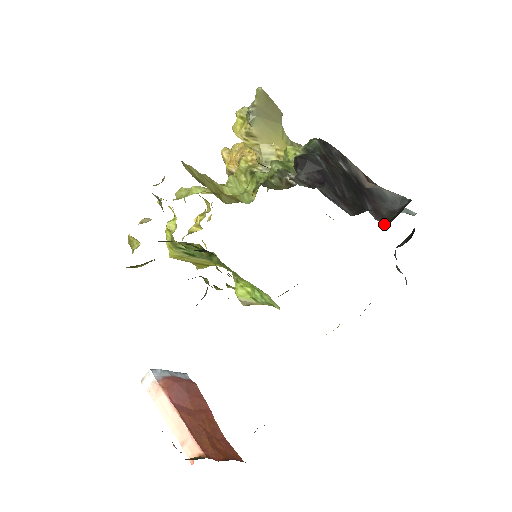
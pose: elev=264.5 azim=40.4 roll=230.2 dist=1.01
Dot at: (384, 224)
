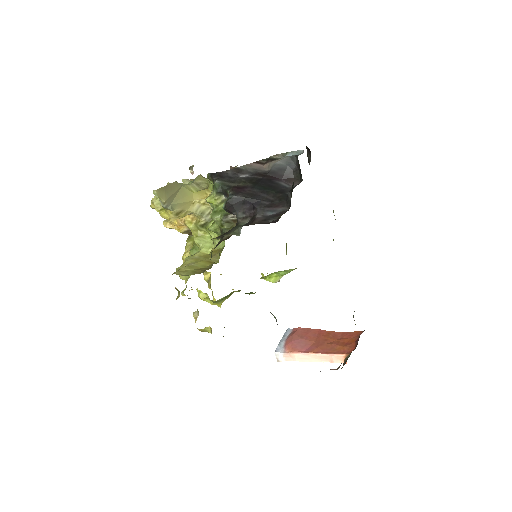
Dot at: occluded
